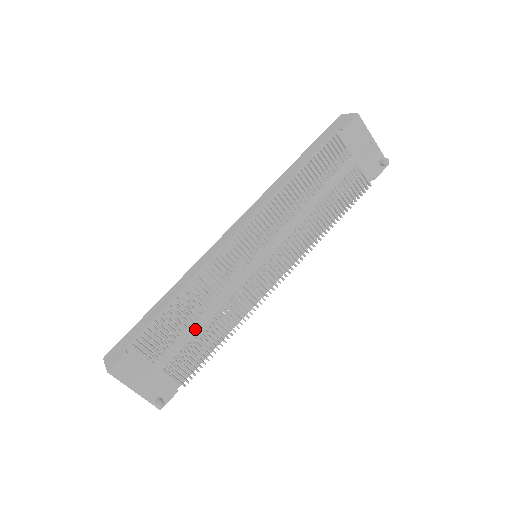
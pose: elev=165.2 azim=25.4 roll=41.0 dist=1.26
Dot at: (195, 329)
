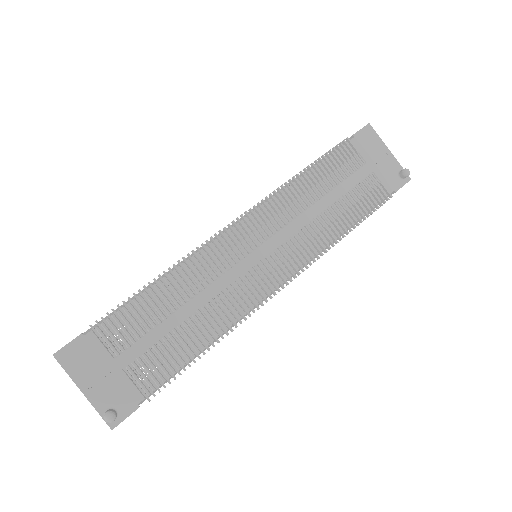
Dot at: (172, 323)
